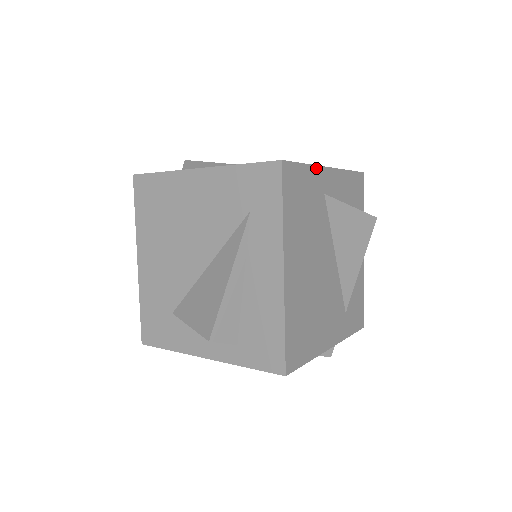
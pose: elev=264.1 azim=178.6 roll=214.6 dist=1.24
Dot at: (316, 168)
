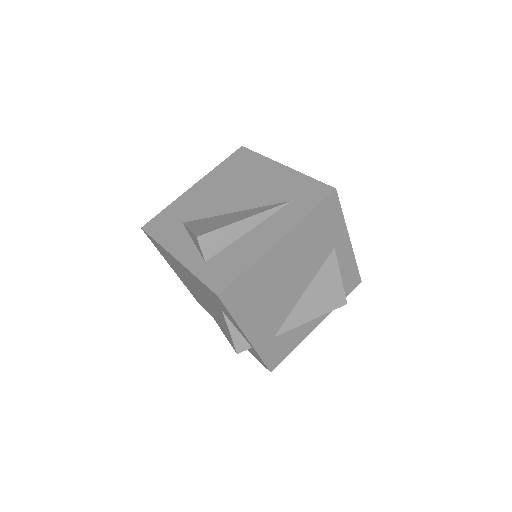
Dot at: (345, 226)
